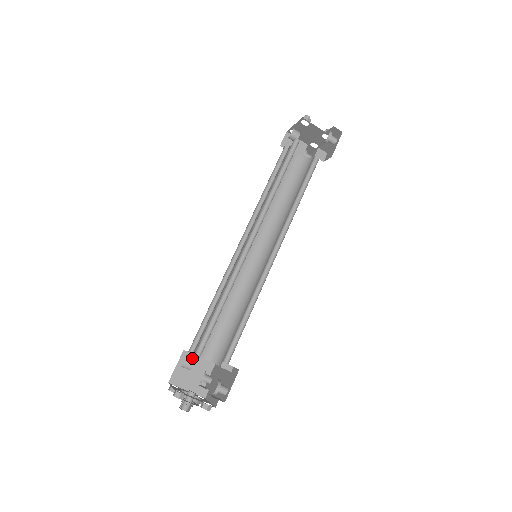
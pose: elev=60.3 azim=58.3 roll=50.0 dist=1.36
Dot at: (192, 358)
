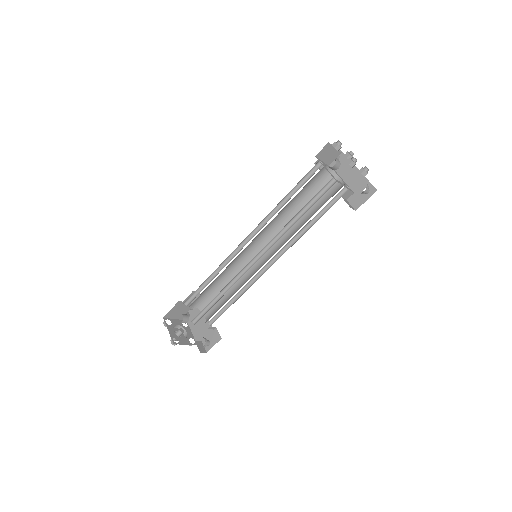
Dot at: (187, 318)
